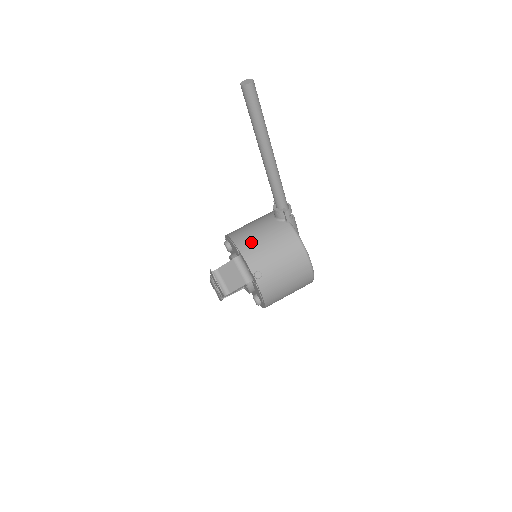
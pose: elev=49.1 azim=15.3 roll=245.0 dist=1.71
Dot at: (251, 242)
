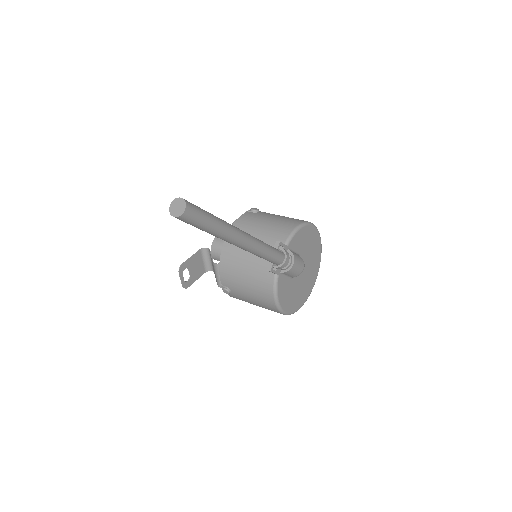
Dot at: (233, 262)
